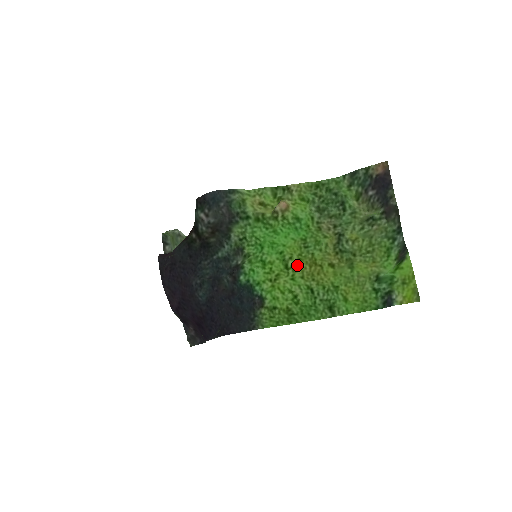
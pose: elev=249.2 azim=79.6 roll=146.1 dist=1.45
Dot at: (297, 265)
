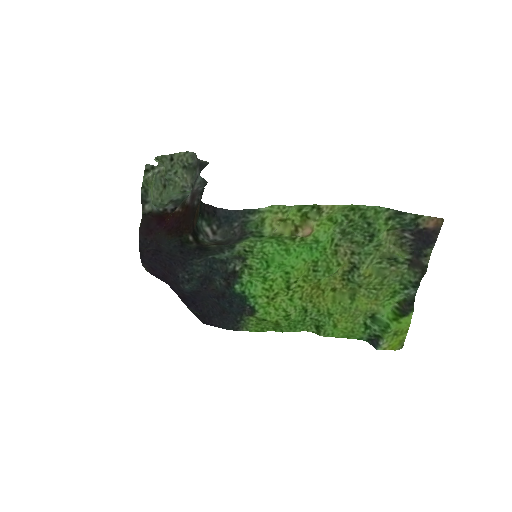
Dot at: (300, 287)
